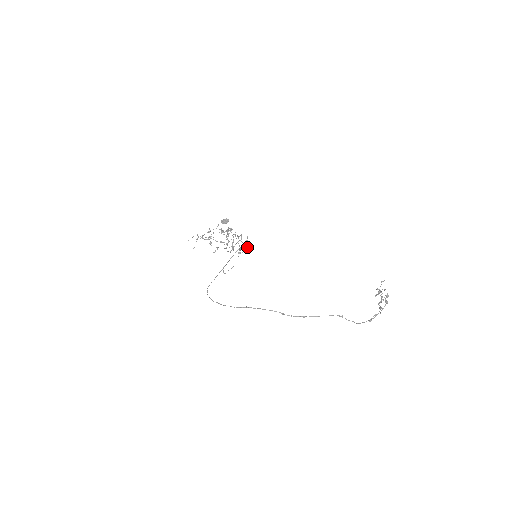
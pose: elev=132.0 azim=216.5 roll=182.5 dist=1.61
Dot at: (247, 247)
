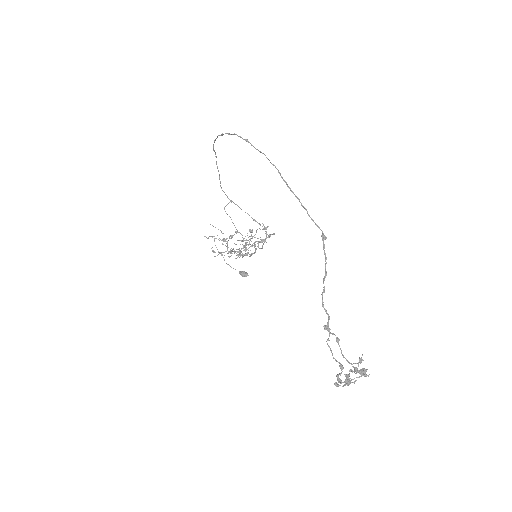
Dot at: (262, 240)
